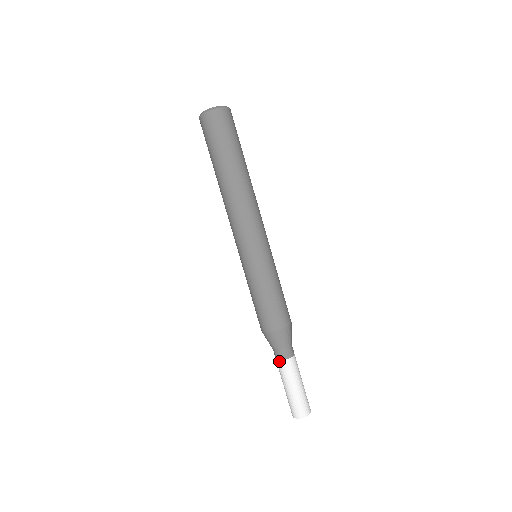
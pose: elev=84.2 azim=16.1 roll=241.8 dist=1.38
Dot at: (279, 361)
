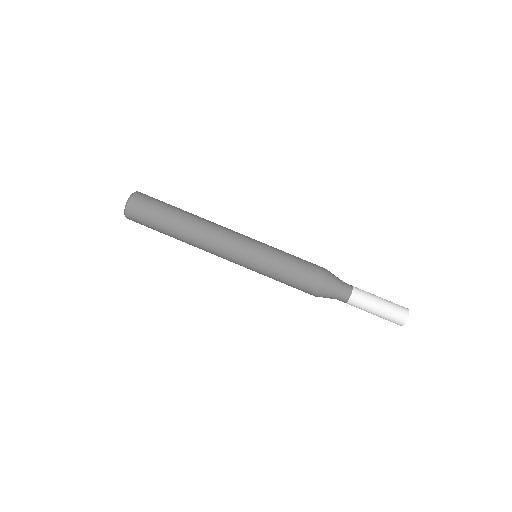
Dot at: (352, 293)
